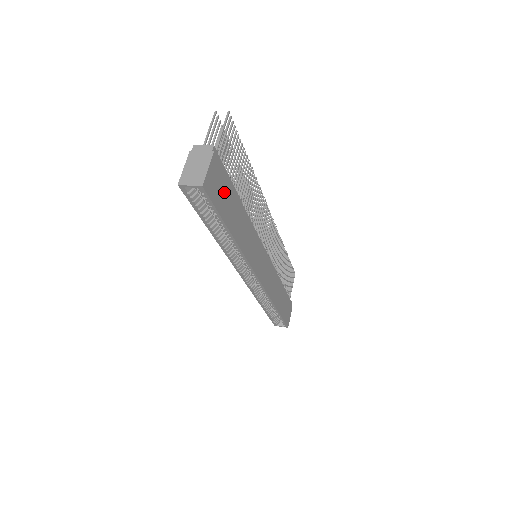
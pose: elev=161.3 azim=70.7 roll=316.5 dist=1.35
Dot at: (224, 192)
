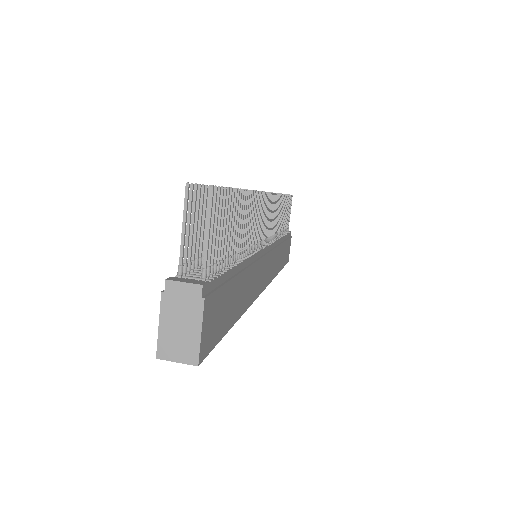
Dot at: (223, 306)
